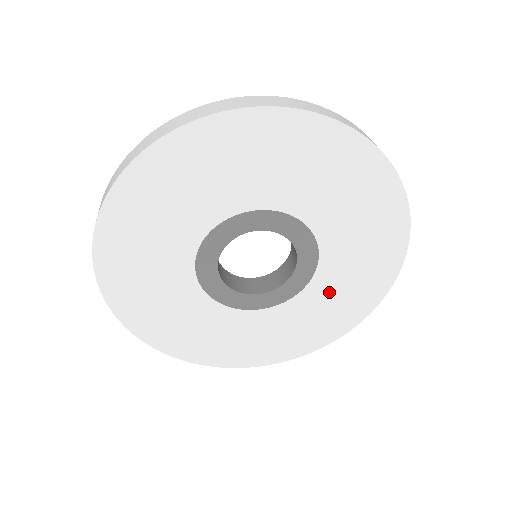
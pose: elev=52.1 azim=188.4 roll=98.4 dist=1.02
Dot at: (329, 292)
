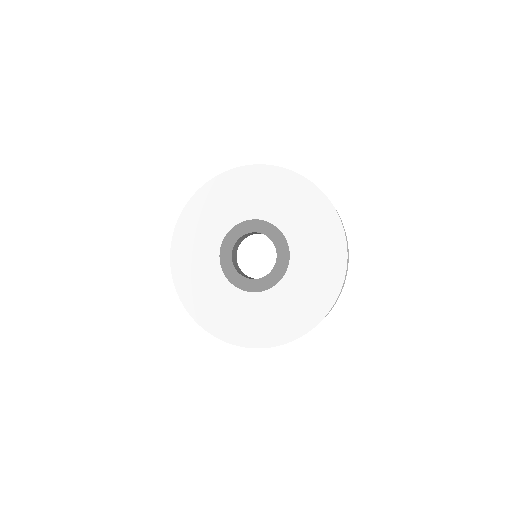
Dot at: (287, 298)
